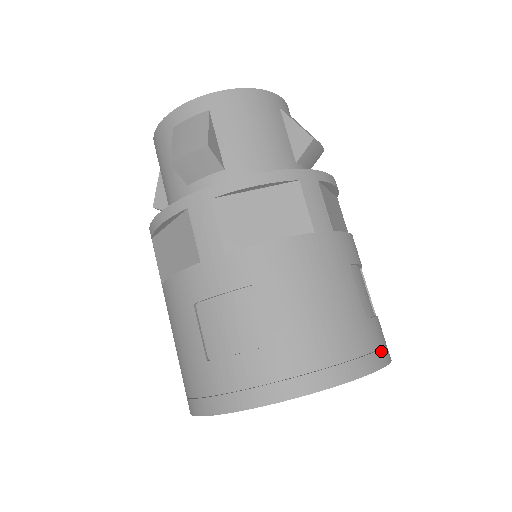
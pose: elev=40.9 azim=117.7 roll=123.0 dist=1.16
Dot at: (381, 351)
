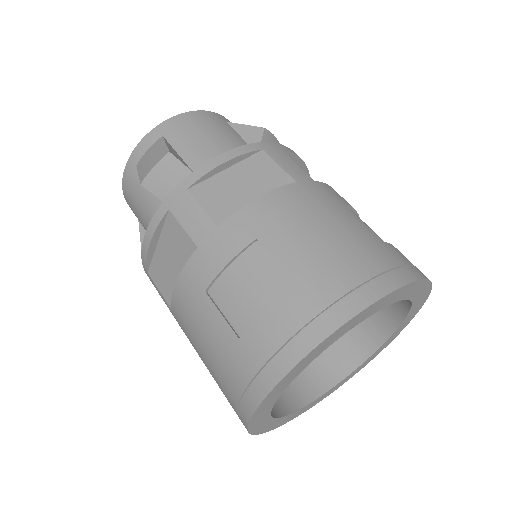
Dot at: (414, 268)
